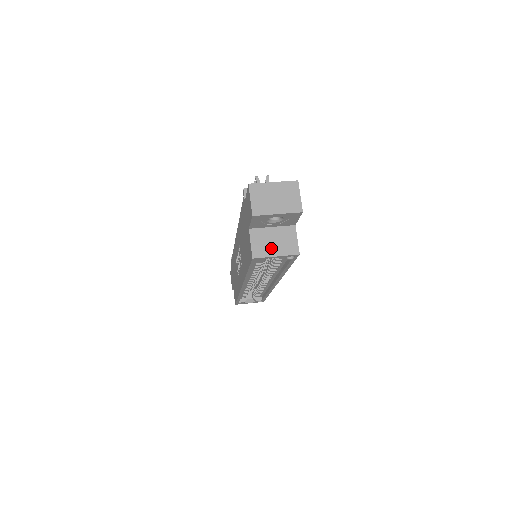
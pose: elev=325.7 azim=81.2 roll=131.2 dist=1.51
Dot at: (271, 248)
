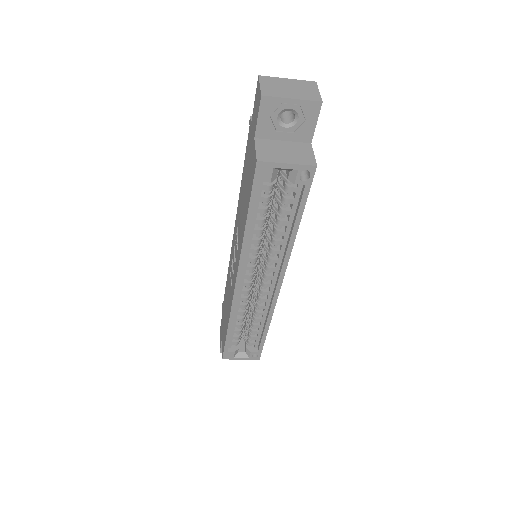
Dot at: (281, 156)
